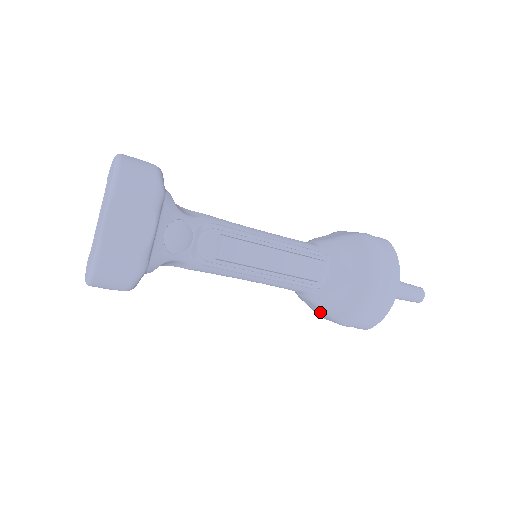
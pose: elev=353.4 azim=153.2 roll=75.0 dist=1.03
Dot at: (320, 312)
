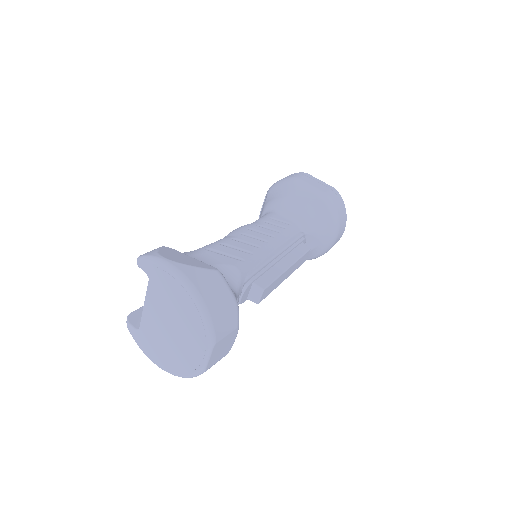
Dot at: occluded
